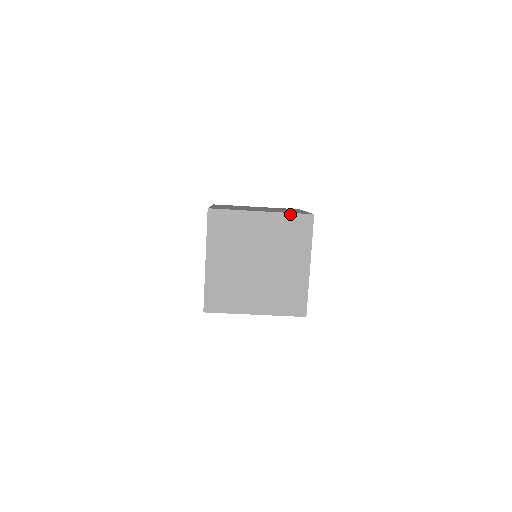
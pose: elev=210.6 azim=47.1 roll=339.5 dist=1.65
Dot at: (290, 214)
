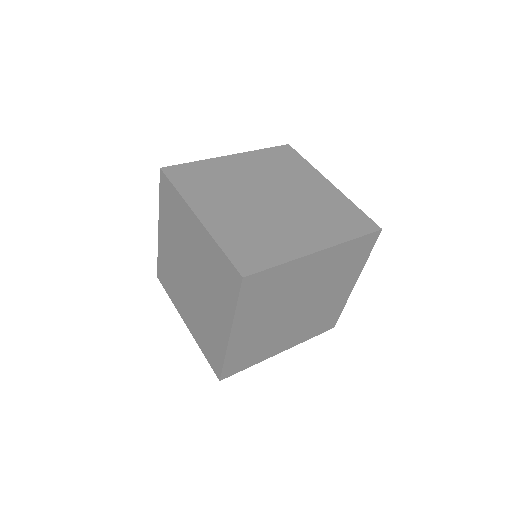
Dot at: (354, 240)
